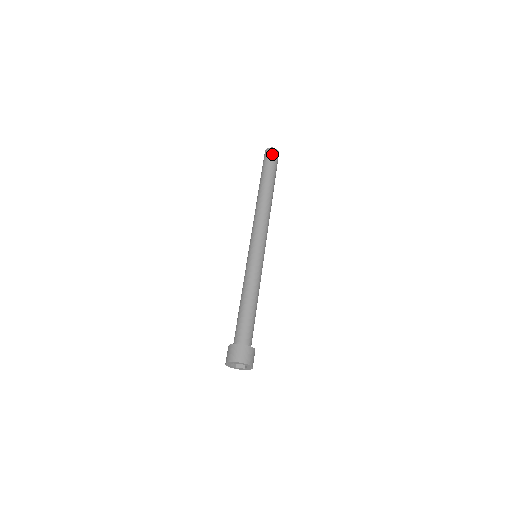
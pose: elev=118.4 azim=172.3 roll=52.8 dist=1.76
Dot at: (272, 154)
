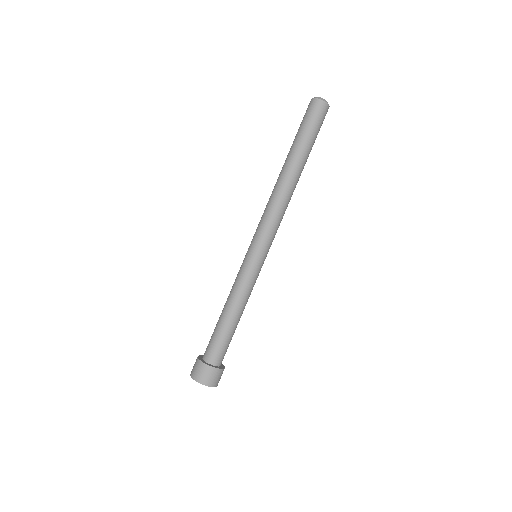
Dot at: occluded
